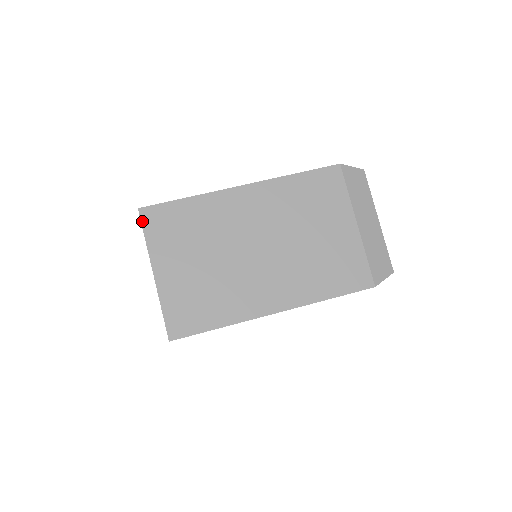
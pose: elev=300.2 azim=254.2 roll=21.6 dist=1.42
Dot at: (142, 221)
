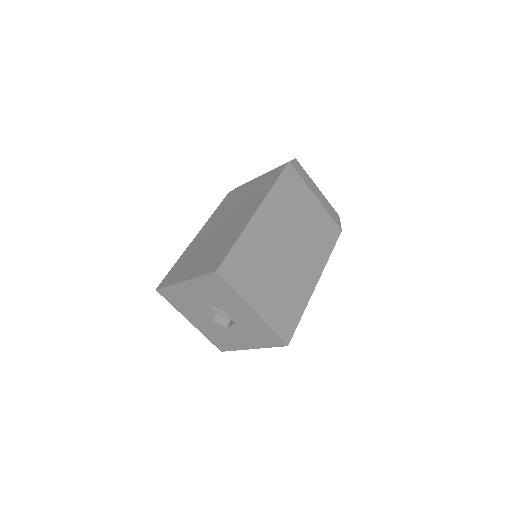
Dot at: (224, 279)
